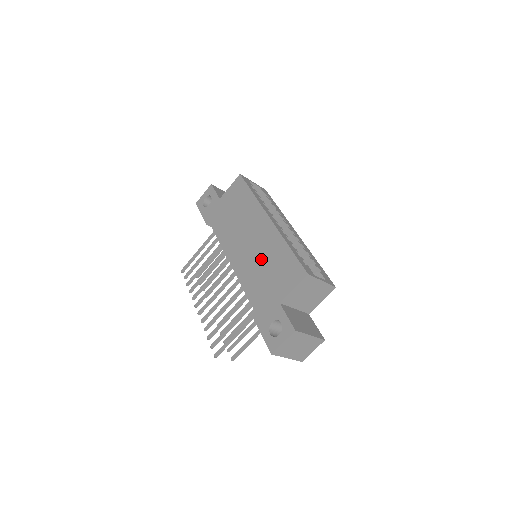
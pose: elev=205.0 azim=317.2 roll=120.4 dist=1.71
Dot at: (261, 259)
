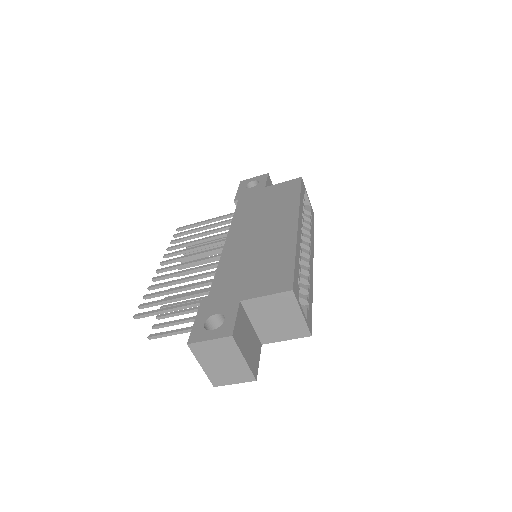
Dot at: (258, 252)
